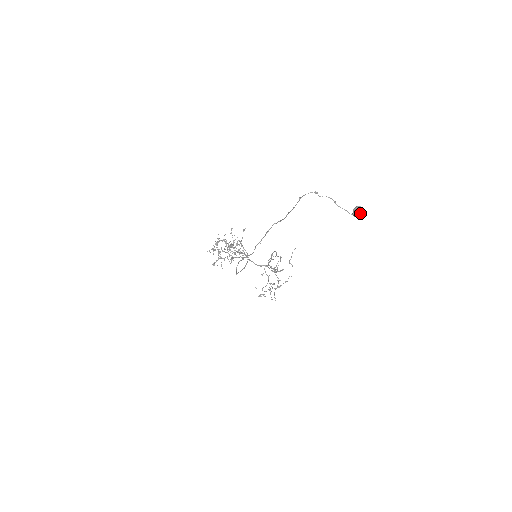
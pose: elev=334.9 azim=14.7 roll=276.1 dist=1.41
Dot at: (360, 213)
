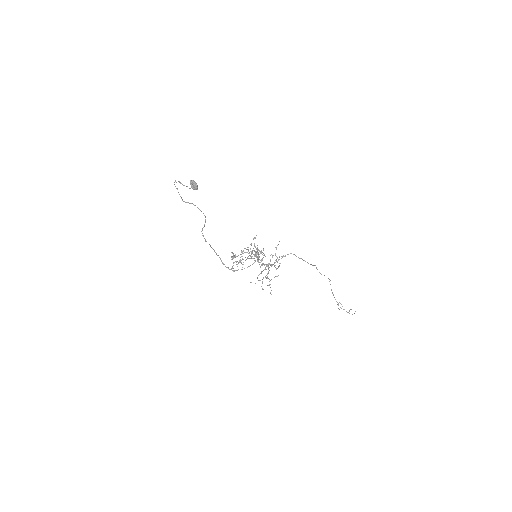
Dot at: (193, 185)
